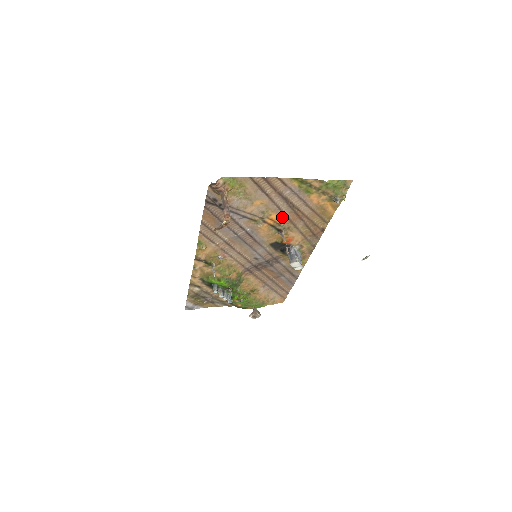
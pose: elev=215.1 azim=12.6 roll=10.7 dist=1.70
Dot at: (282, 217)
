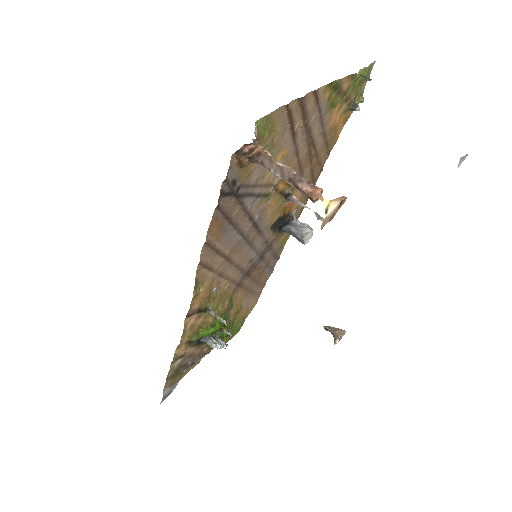
Dot at: (294, 170)
